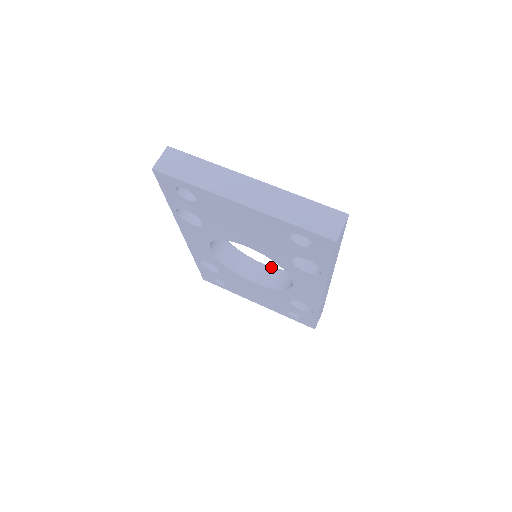
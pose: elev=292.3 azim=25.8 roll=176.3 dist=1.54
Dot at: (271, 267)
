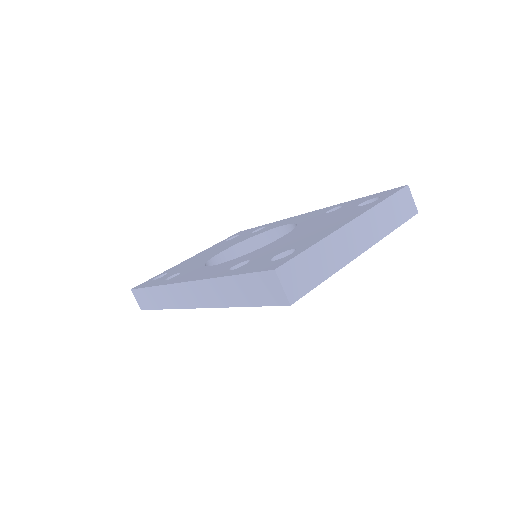
Dot at: (233, 246)
